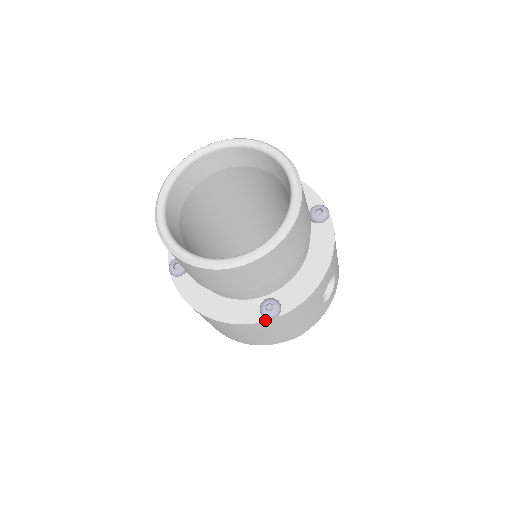
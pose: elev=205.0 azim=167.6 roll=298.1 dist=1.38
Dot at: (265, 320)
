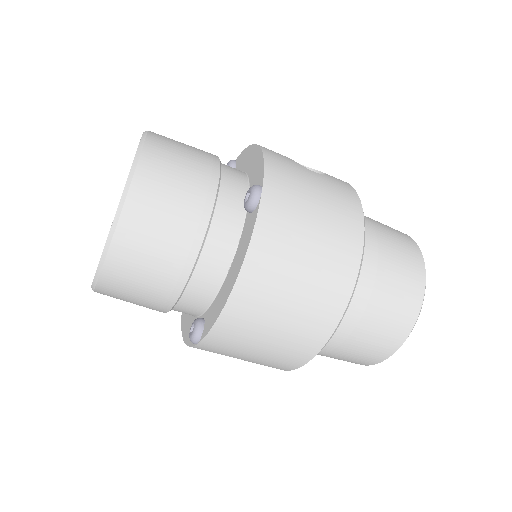
Dot at: (259, 203)
